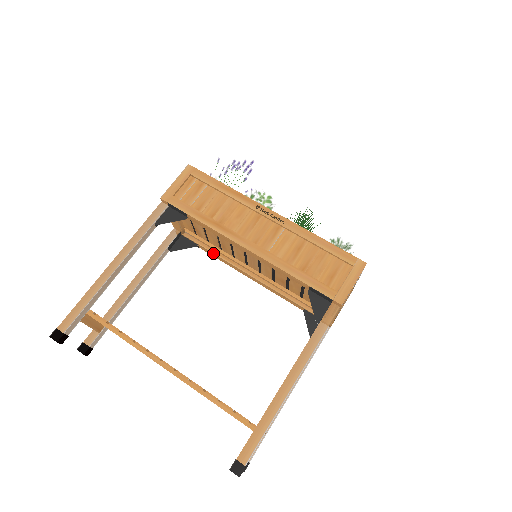
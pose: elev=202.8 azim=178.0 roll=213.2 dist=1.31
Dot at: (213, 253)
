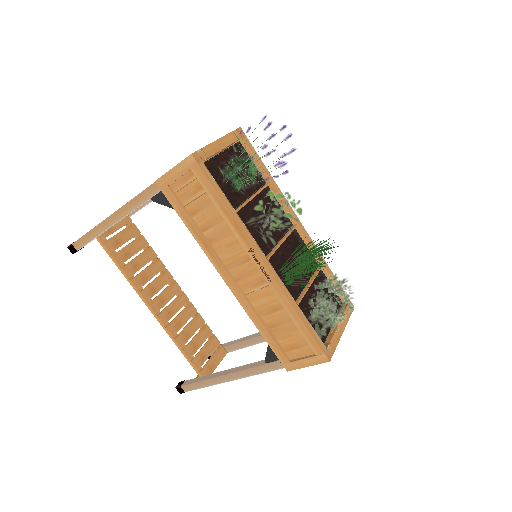
Dot at: occluded
